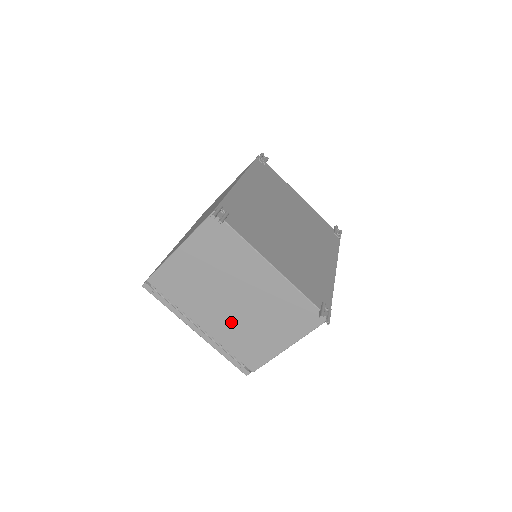
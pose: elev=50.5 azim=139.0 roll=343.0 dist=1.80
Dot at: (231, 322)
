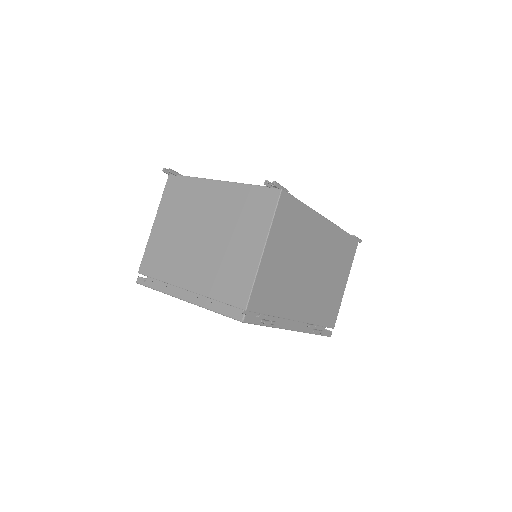
Dot at: (207, 262)
